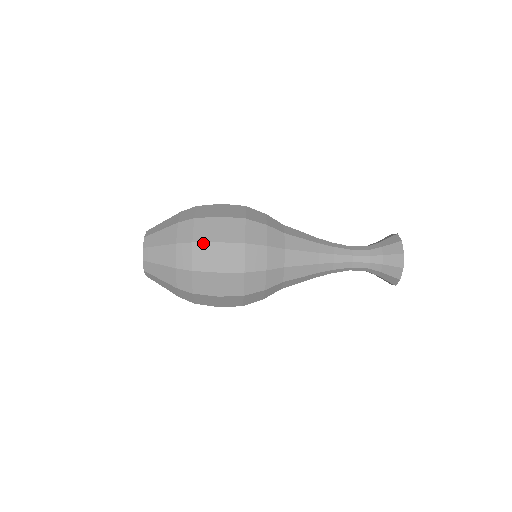
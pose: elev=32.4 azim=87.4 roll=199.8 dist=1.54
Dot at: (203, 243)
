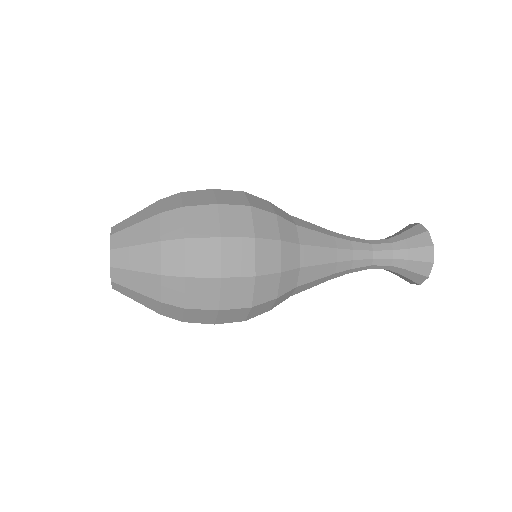
Dot at: (199, 239)
